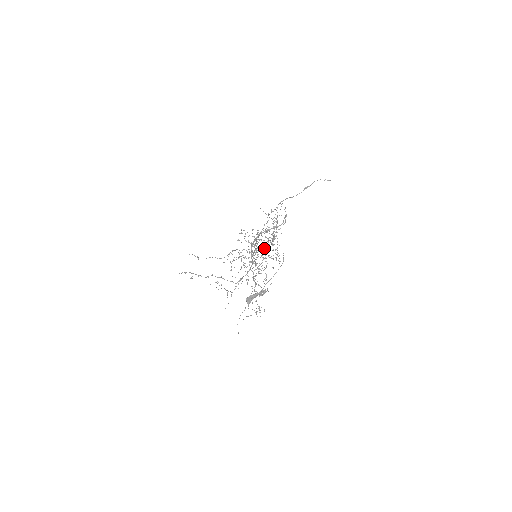
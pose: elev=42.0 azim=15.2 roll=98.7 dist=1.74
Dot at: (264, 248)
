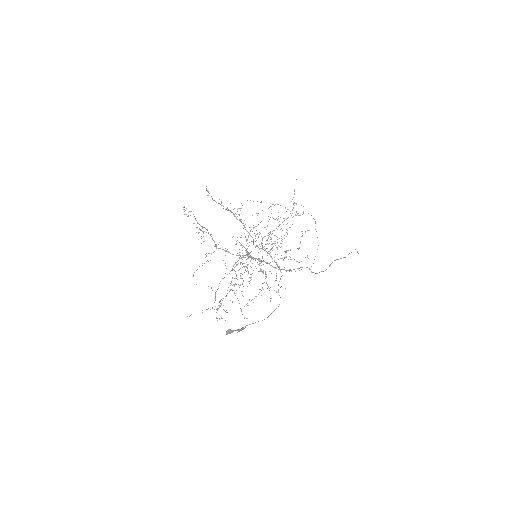
Dot at: occluded
